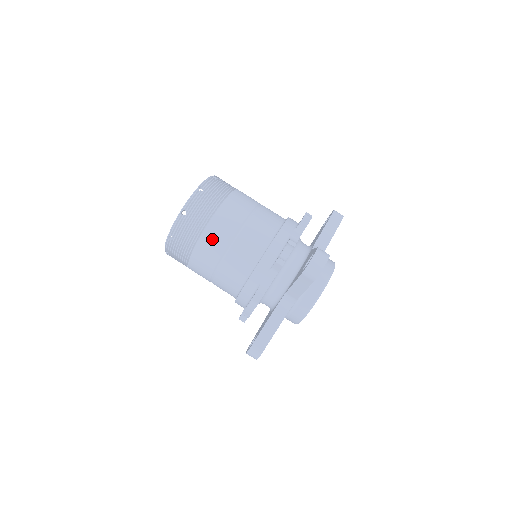
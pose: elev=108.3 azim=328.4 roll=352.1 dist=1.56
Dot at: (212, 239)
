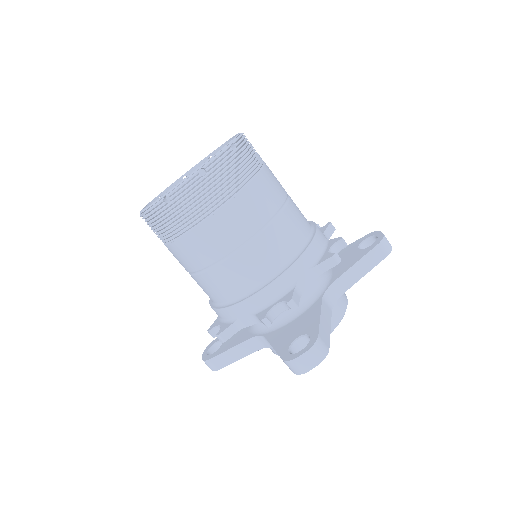
Dot at: (195, 247)
